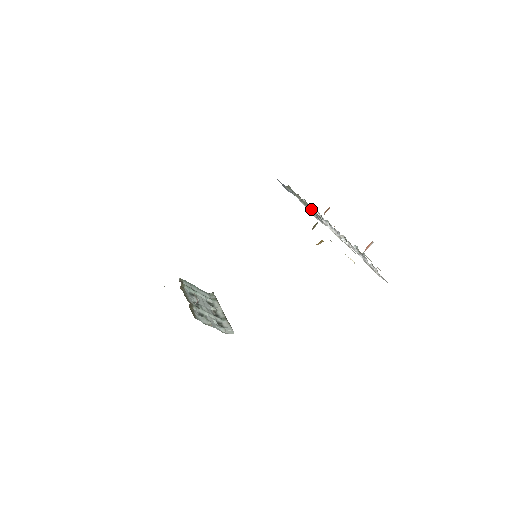
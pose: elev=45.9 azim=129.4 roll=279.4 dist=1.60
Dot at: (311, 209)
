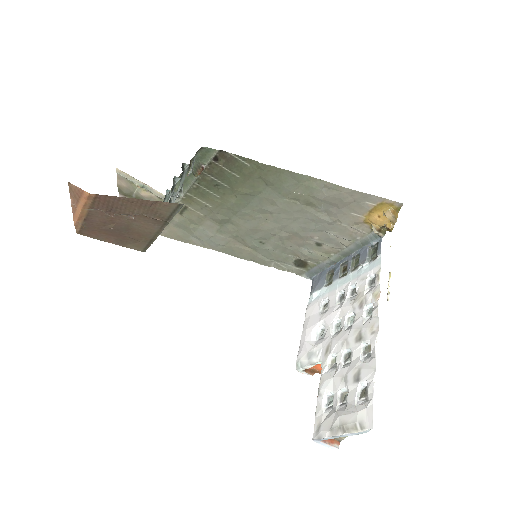
Dot at: (338, 295)
